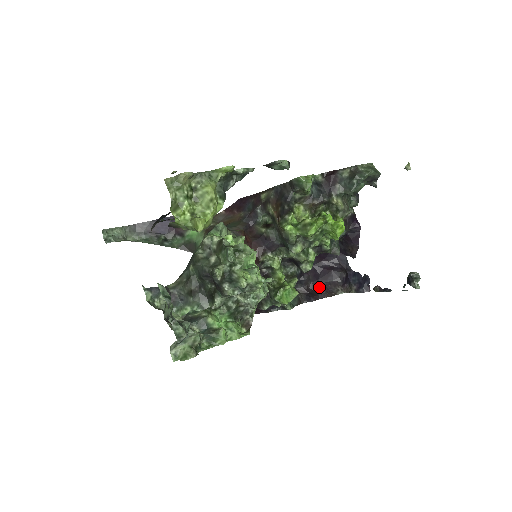
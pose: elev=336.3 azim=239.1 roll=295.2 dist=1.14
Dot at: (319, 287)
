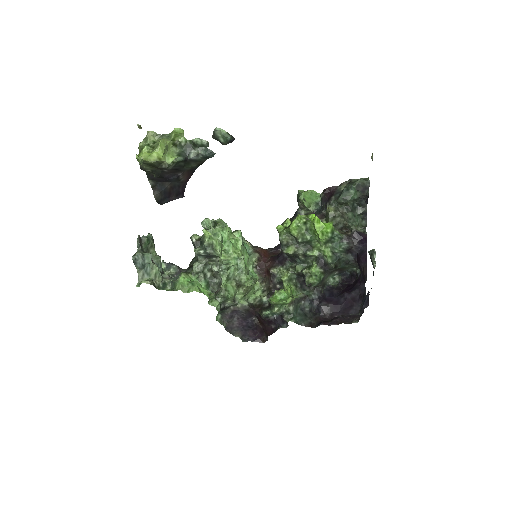
Dot at: (336, 317)
